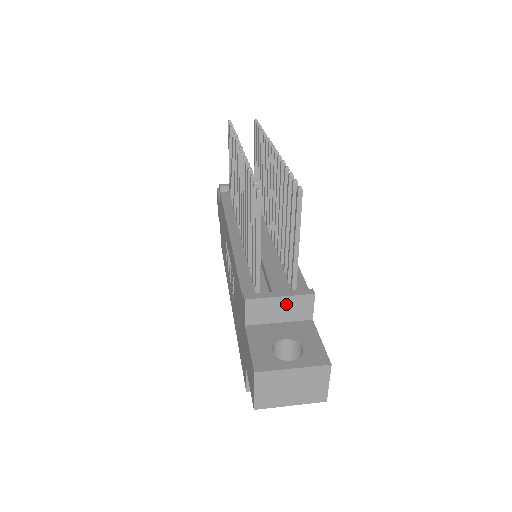
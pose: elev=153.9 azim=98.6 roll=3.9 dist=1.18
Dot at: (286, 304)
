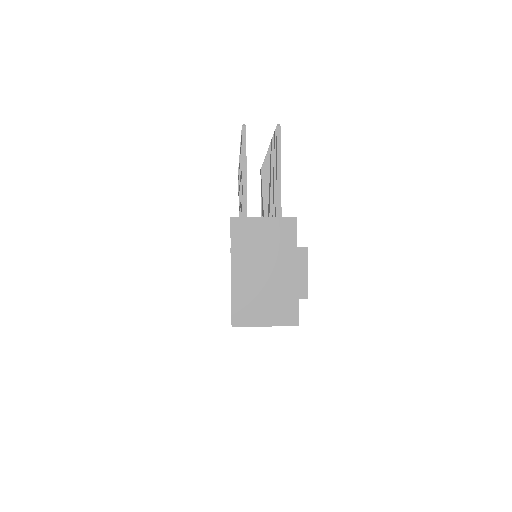
Dot at: (270, 226)
